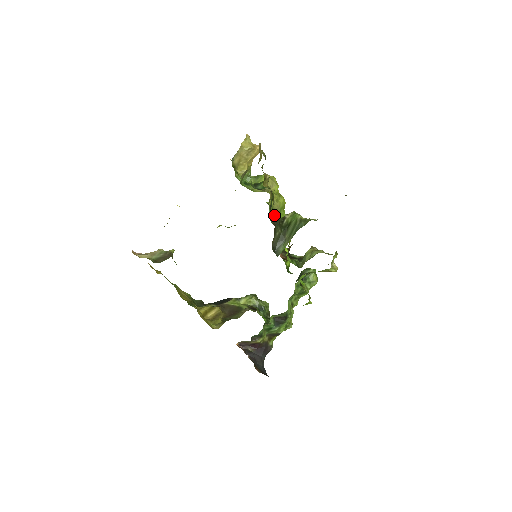
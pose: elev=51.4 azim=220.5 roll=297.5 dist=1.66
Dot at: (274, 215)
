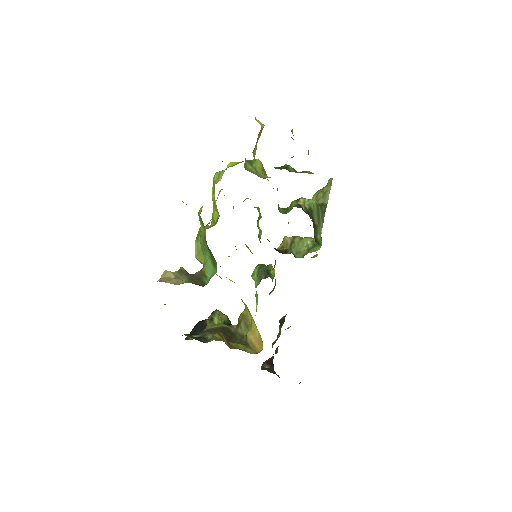
Dot at: (278, 204)
